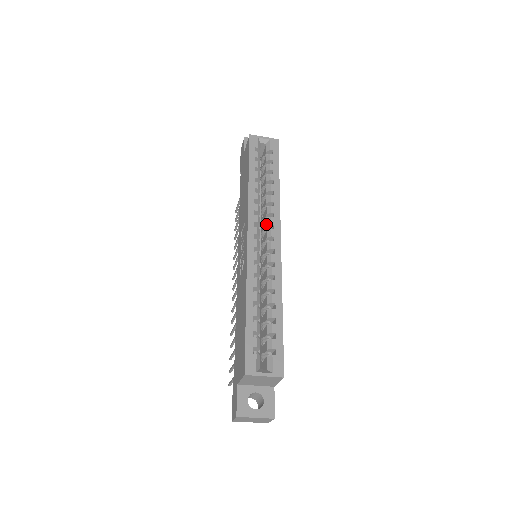
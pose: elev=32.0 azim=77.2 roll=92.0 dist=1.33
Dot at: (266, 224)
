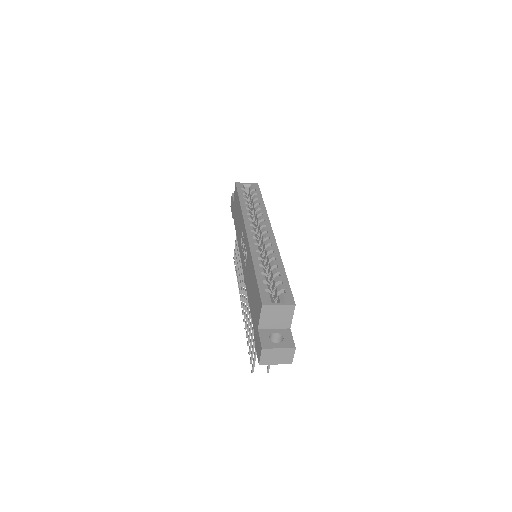
Dot at: (259, 226)
